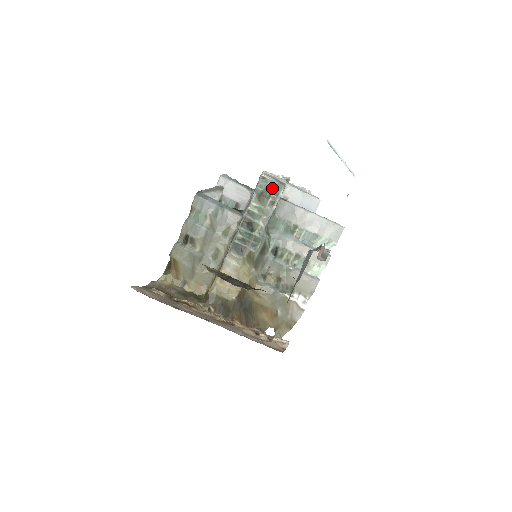
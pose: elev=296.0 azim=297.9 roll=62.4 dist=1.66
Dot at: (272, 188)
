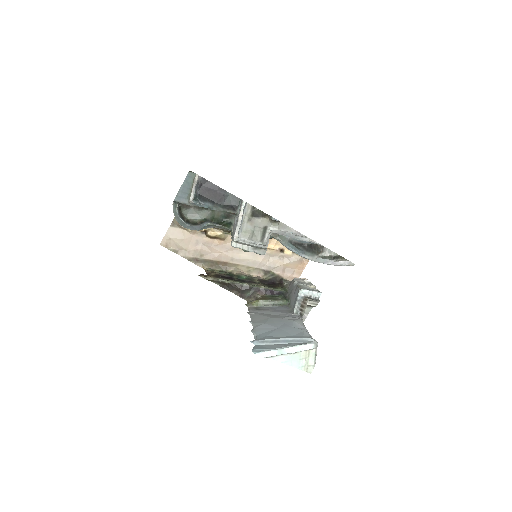
Dot at: occluded
